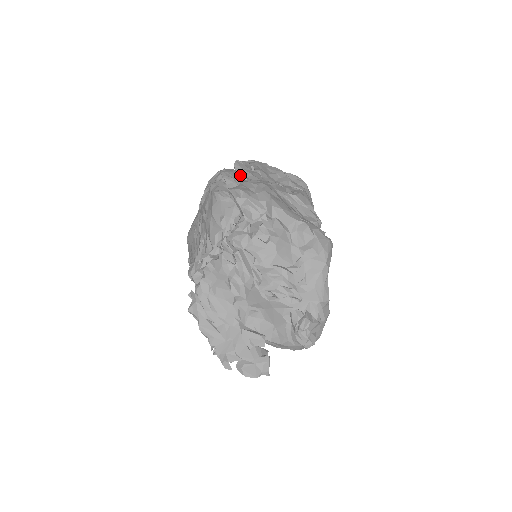
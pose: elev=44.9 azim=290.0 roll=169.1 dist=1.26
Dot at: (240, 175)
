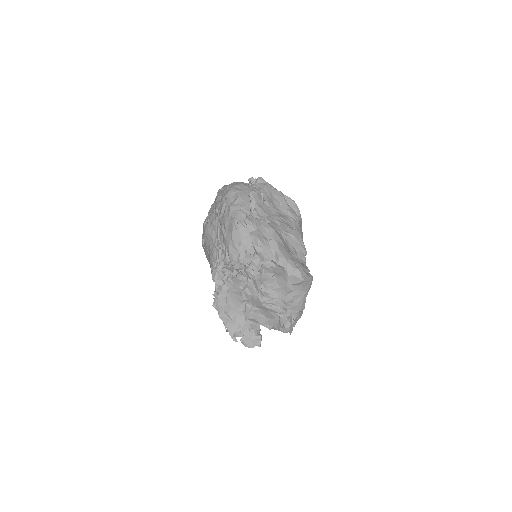
Dot at: (255, 213)
